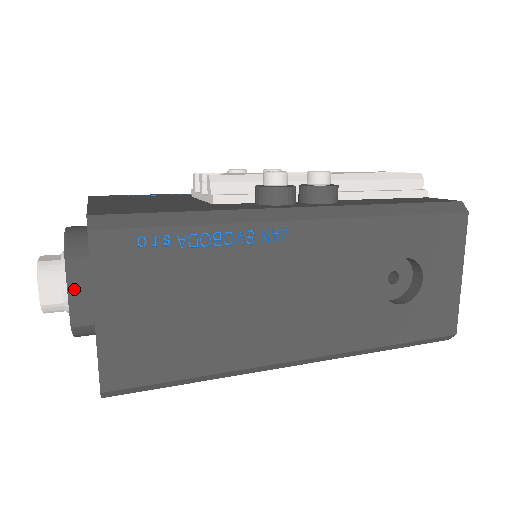
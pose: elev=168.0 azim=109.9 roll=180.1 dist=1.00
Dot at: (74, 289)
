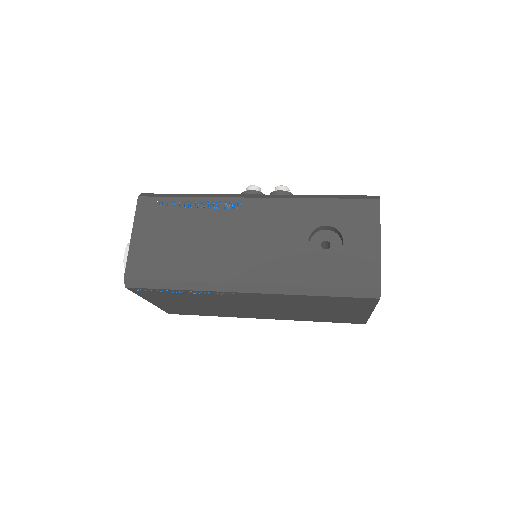
Dot at: occluded
